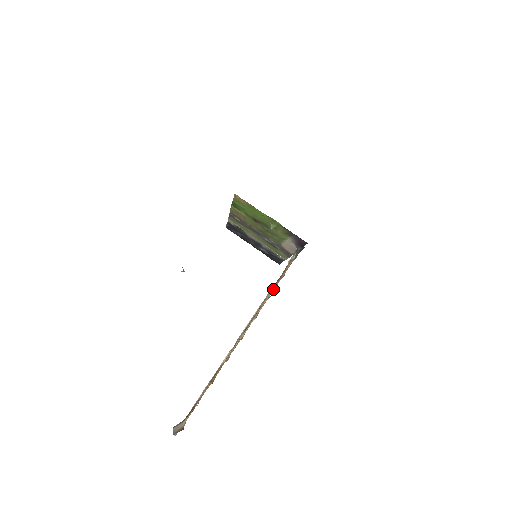
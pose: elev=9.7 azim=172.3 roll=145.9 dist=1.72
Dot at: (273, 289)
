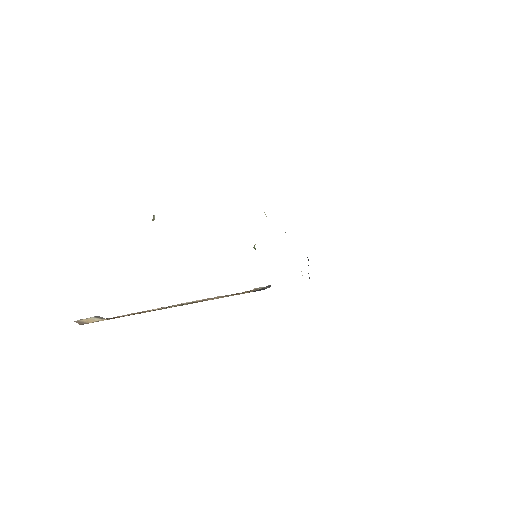
Dot at: (220, 297)
